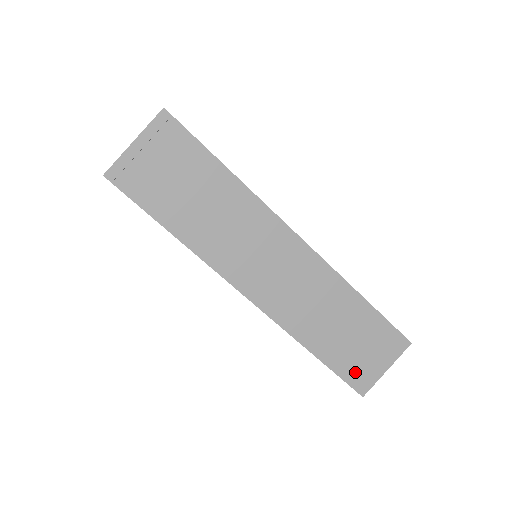
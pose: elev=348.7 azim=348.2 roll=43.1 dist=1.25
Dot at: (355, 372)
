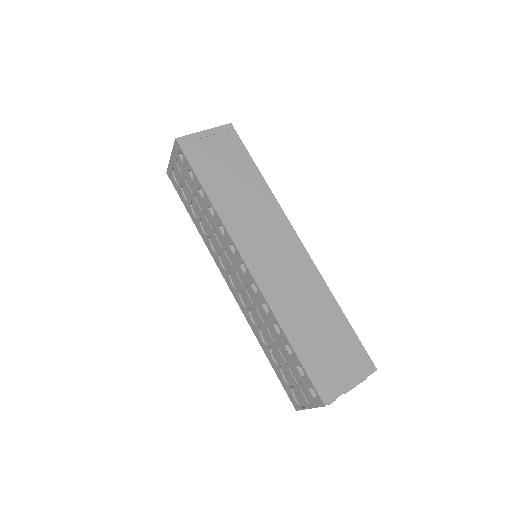
Dot at: (322, 375)
